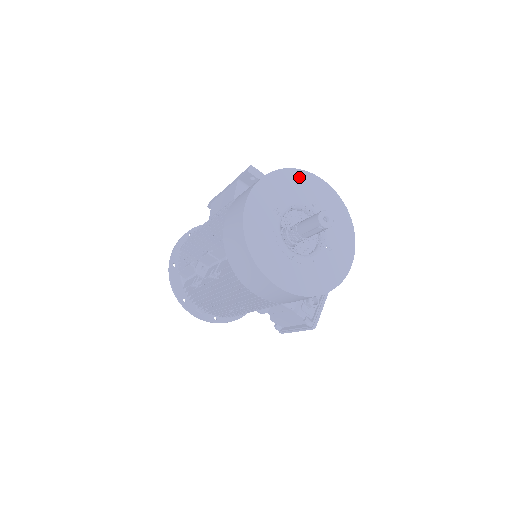
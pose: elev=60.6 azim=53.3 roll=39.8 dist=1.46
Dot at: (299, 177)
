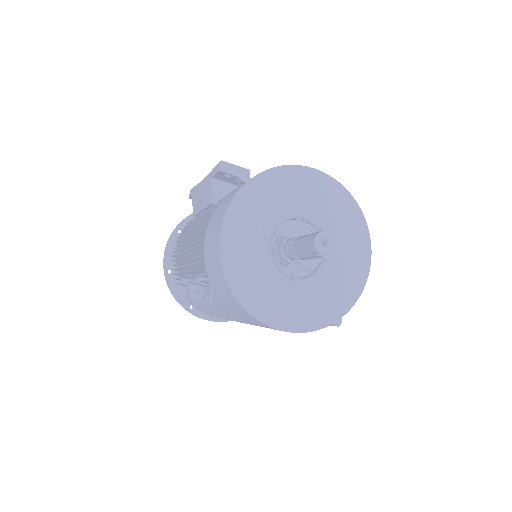
Dot at: (282, 177)
